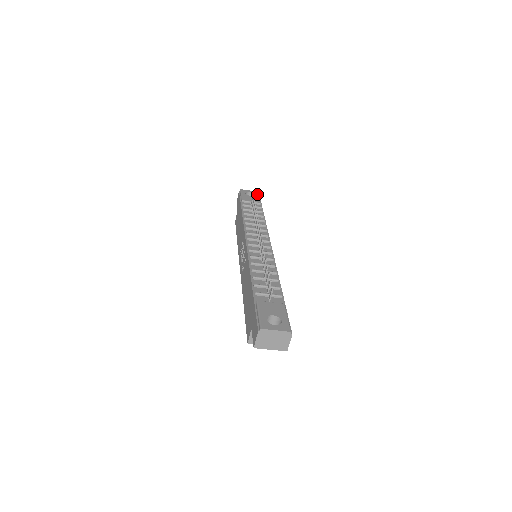
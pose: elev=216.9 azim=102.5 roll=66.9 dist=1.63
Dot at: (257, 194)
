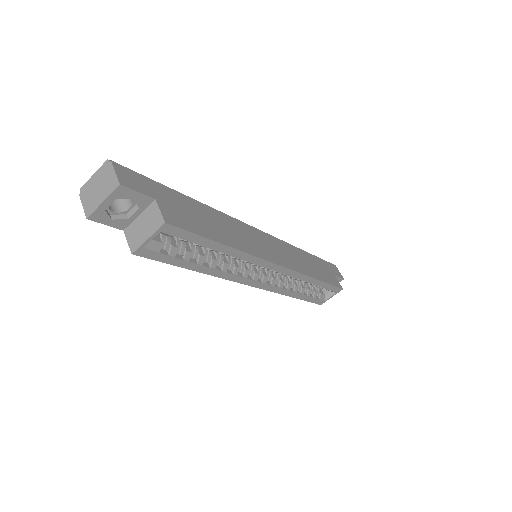
Dot at: occluded
